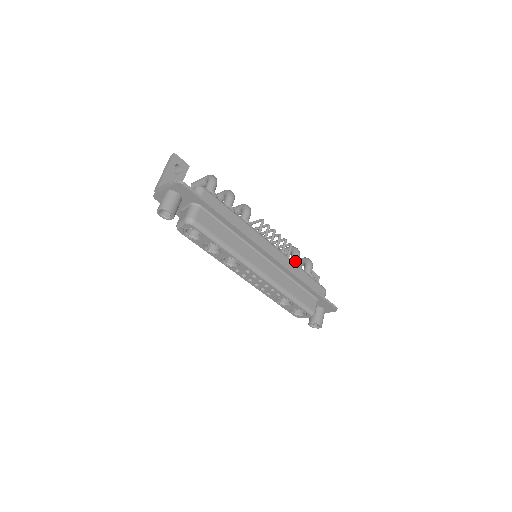
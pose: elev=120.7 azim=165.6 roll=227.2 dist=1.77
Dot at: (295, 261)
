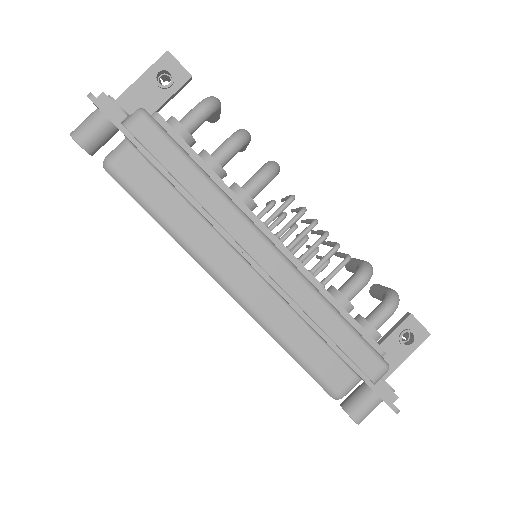
Dot at: (346, 290)
